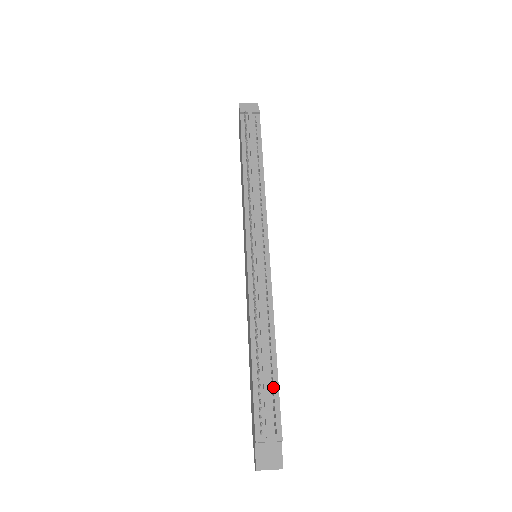
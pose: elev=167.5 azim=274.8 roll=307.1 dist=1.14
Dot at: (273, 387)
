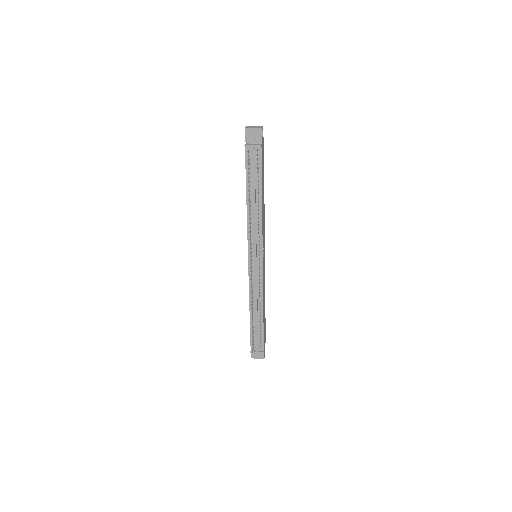
Dot at: (261, 330)
